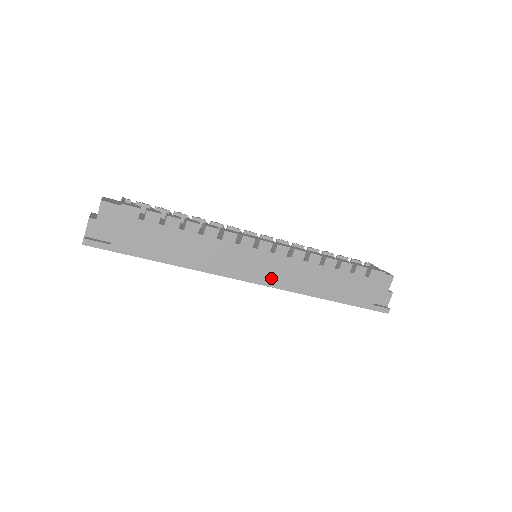
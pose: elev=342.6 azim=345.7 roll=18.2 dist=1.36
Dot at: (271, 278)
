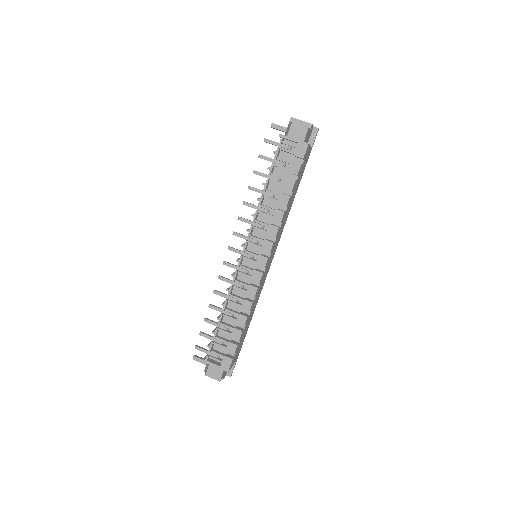
Dot at: (276, 247)
